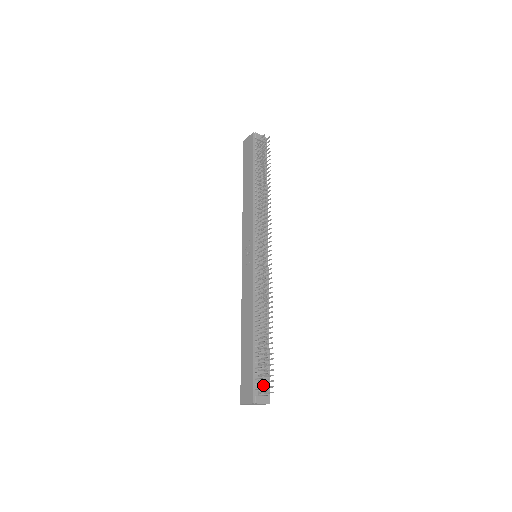
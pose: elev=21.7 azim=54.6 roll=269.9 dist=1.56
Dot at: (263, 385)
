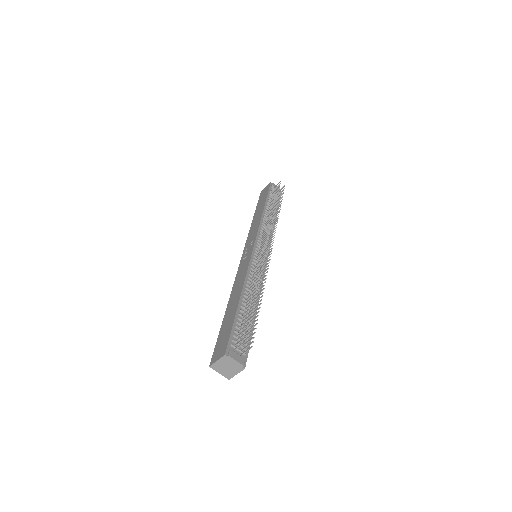
Dot at: (241, 346)
